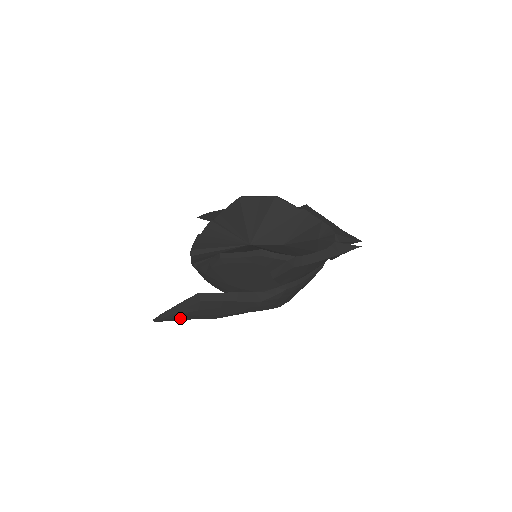
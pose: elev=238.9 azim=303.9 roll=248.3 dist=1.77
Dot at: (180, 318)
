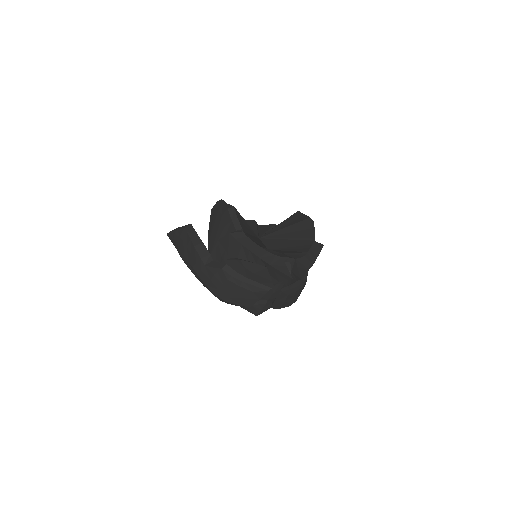
Dot at: (173, 240)
